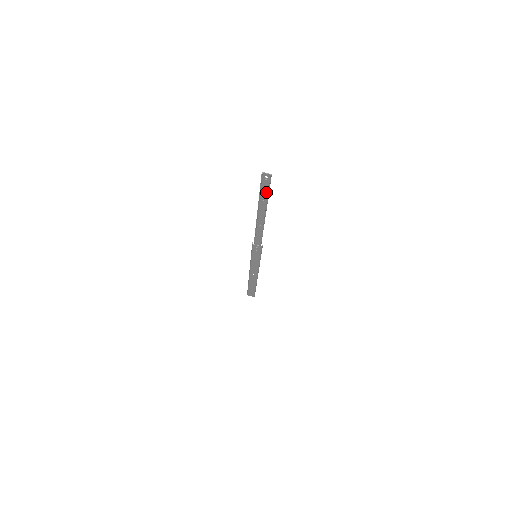
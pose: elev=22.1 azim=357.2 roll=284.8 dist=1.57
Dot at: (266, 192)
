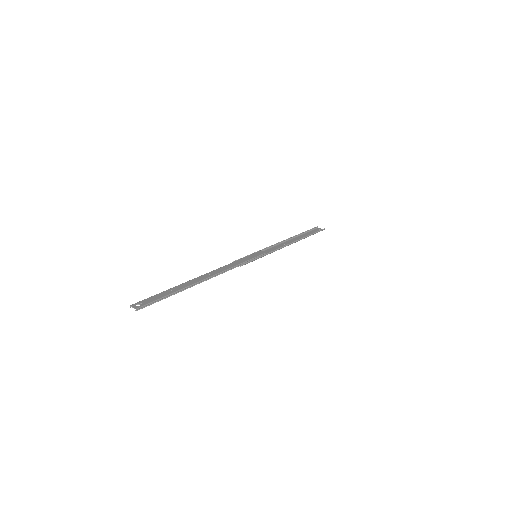
Dot at: (160, 297)
